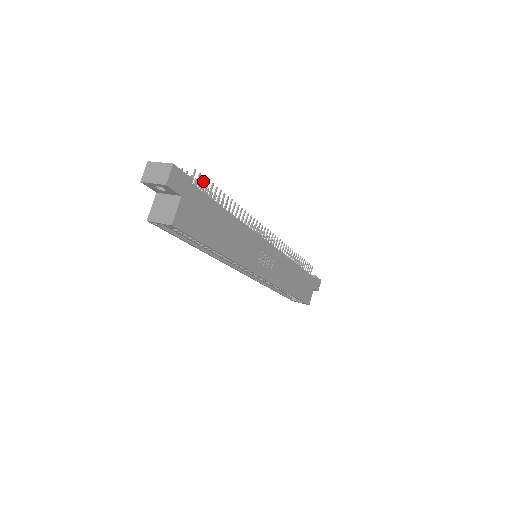
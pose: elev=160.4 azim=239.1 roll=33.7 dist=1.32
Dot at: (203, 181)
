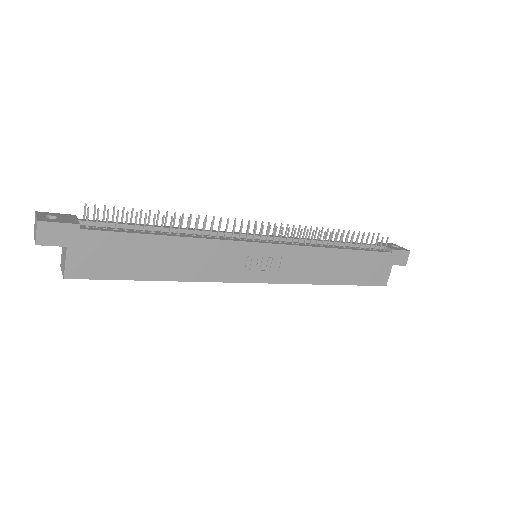
Dot at: (107, 215)
